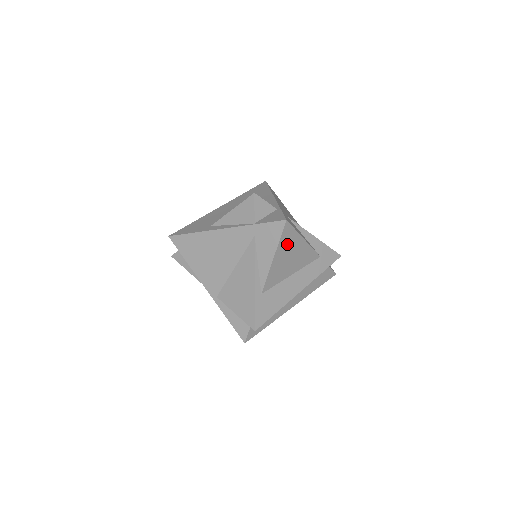
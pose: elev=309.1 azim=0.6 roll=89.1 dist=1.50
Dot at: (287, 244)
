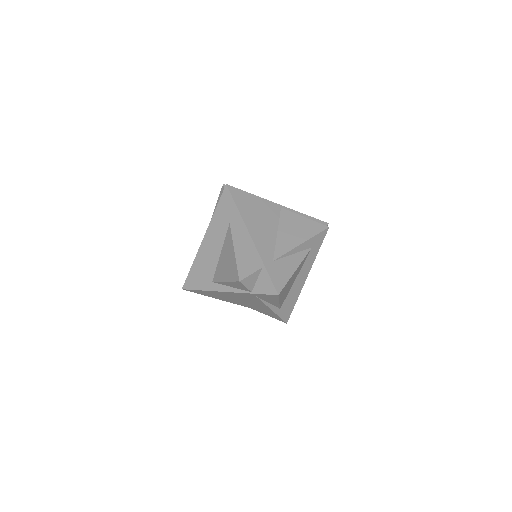
Dot at: (285, 289)
